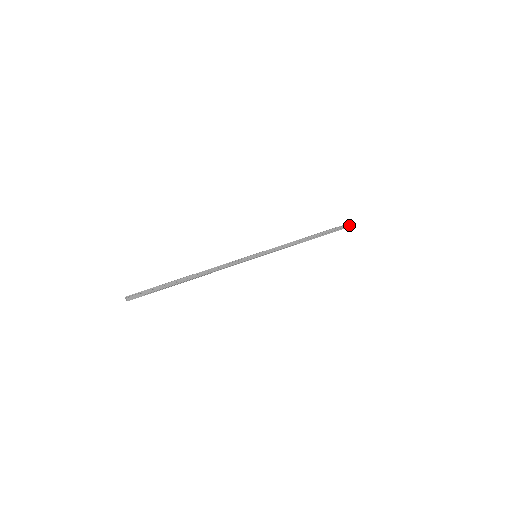
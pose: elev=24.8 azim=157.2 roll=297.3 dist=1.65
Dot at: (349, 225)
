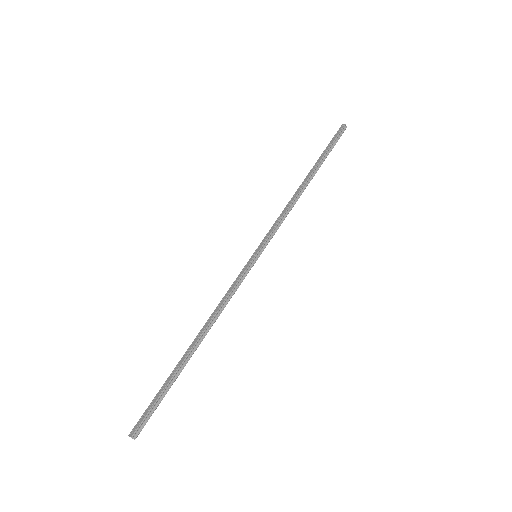
Dot at: (341, 129)
